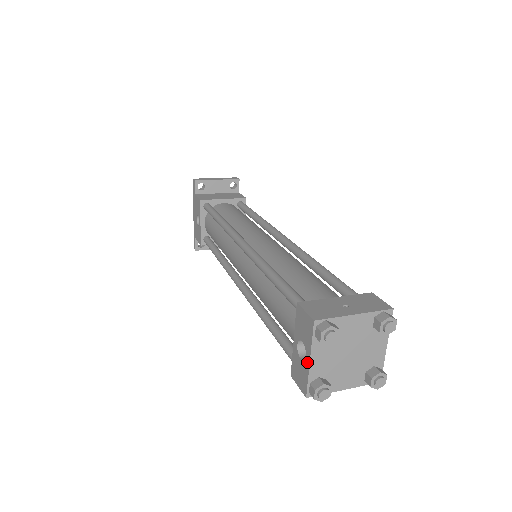
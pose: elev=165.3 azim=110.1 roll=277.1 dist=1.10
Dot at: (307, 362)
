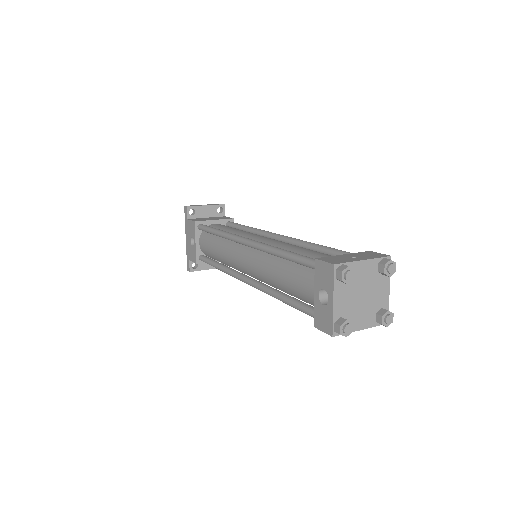
Dot at: (330, 304)
